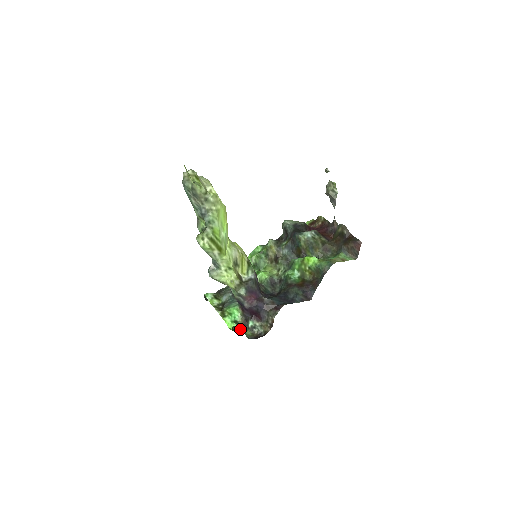
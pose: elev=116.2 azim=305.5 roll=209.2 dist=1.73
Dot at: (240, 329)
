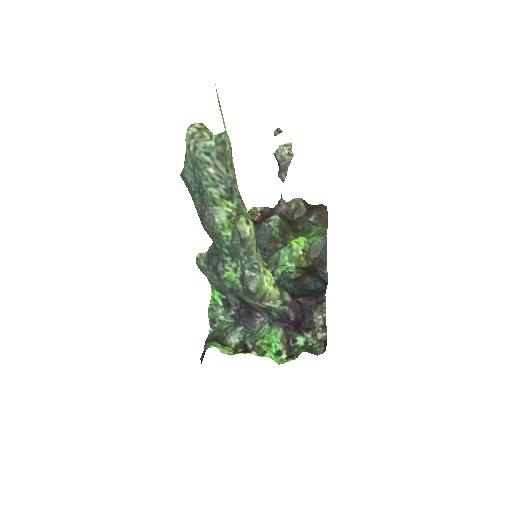
Dot at: (311, 345)
